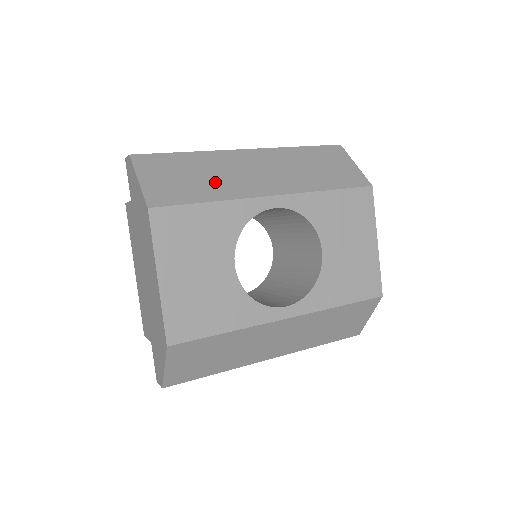
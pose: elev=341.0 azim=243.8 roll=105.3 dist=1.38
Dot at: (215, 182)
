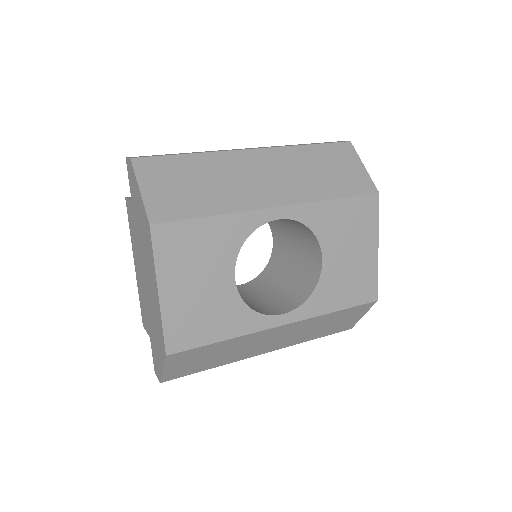
Dot at: (219, 191)
